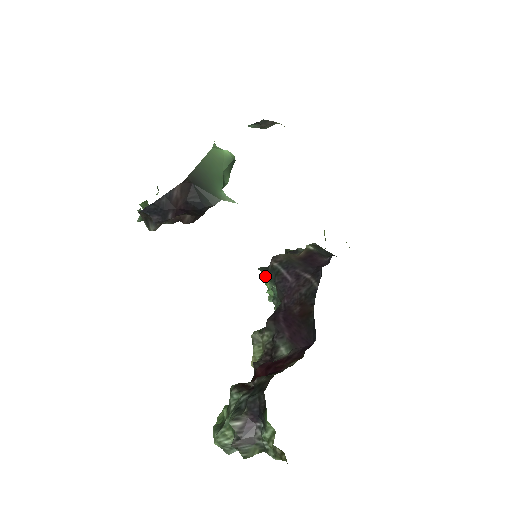
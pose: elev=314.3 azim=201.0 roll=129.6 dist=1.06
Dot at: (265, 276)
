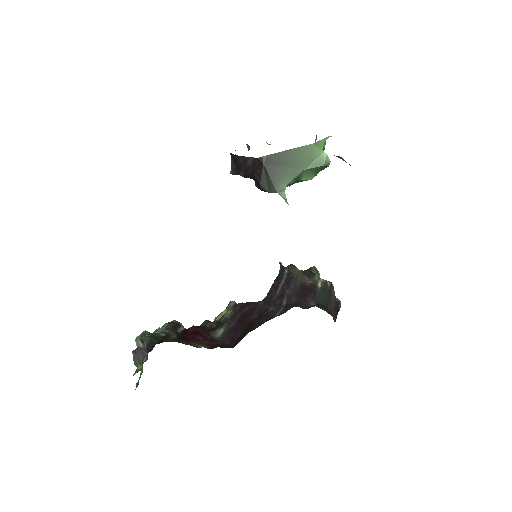
Dot at: occluded
